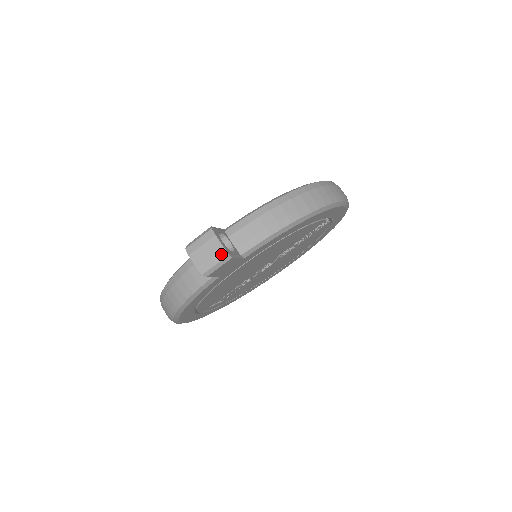
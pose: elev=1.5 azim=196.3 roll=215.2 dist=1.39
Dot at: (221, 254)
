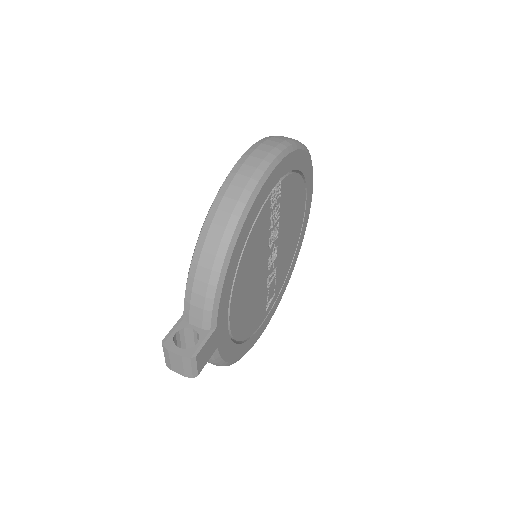
Dot at: (186, 361)
